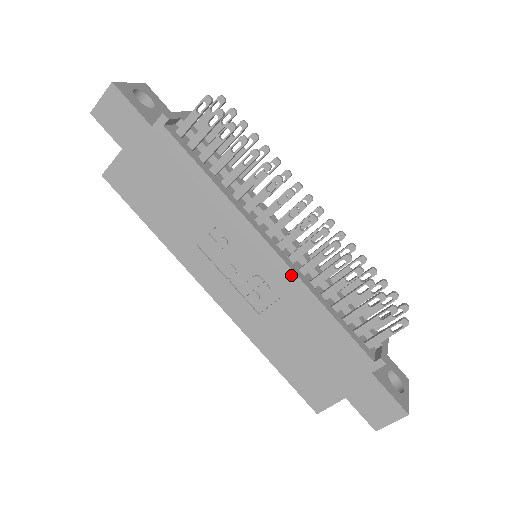
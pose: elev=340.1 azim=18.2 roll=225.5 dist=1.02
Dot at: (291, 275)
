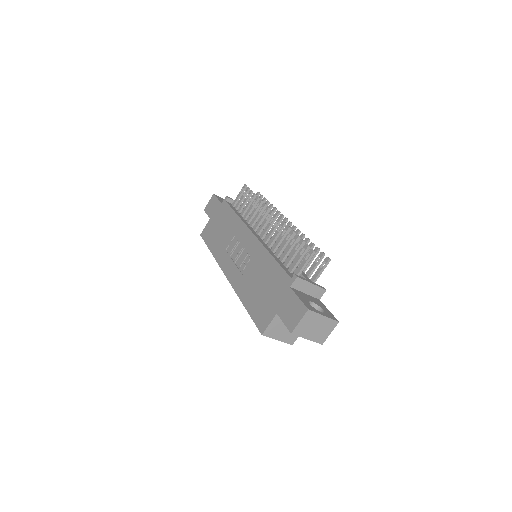
Dot at: (259, 244)
